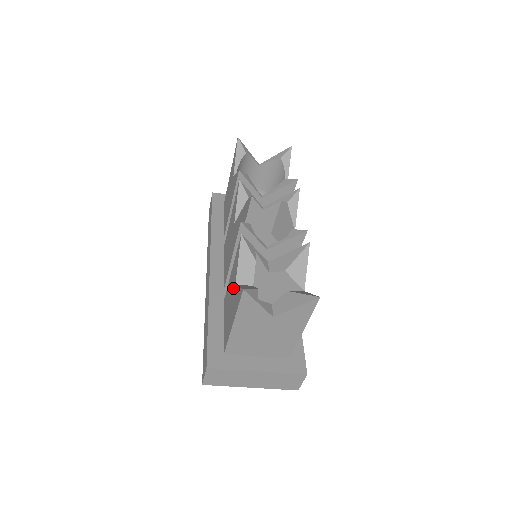
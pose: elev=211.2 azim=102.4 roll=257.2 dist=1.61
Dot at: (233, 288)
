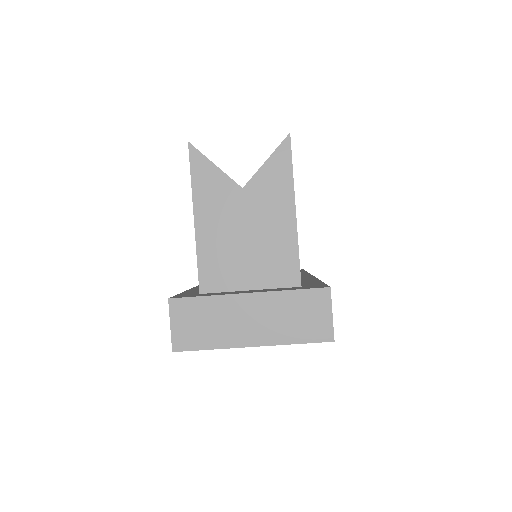
Dot at: occluded
